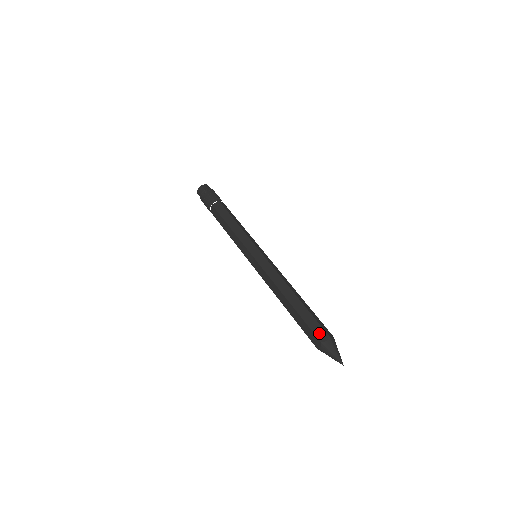
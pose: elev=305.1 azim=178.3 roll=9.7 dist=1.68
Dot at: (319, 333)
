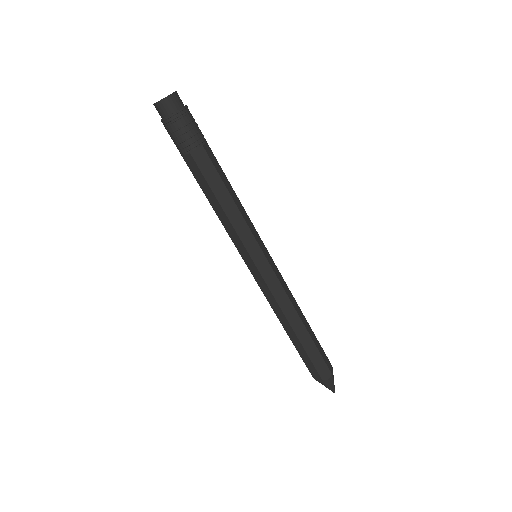
Dot at: (323, 372)
